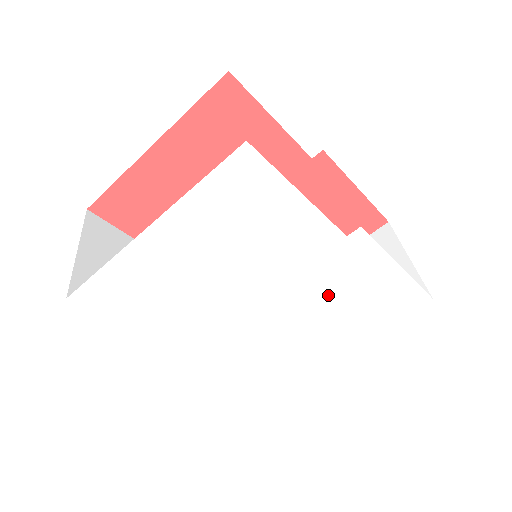
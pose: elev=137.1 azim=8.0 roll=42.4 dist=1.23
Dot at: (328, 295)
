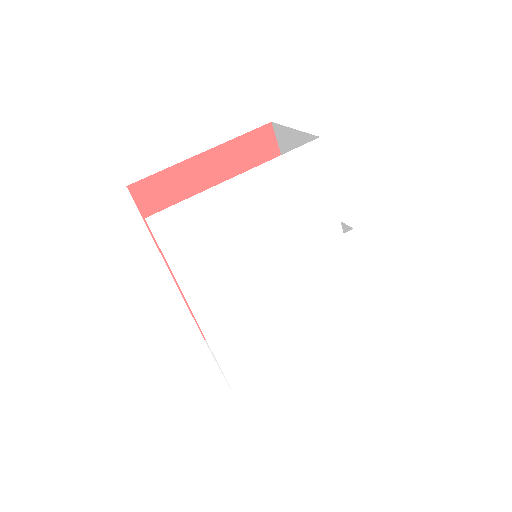
Dot at: (316, 285)
